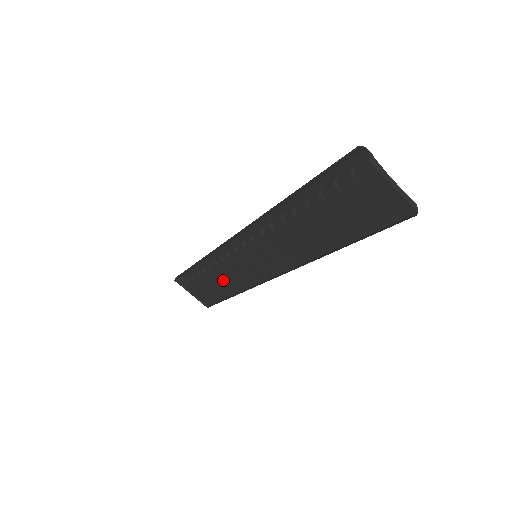
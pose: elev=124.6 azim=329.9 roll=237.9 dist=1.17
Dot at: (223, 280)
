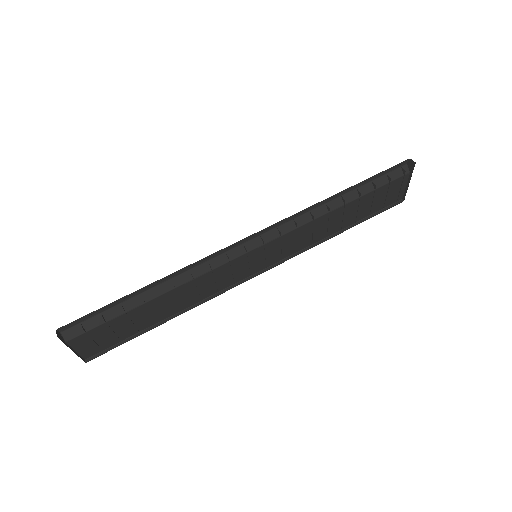
Dot at: (169, 303)
